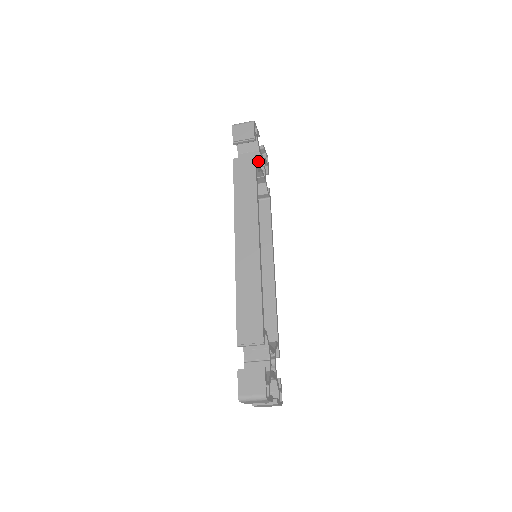
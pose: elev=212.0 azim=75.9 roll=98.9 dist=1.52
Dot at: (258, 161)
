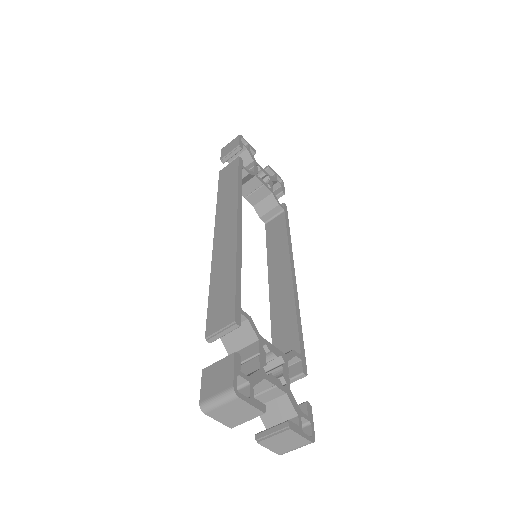
Dot at: (252, 169)
